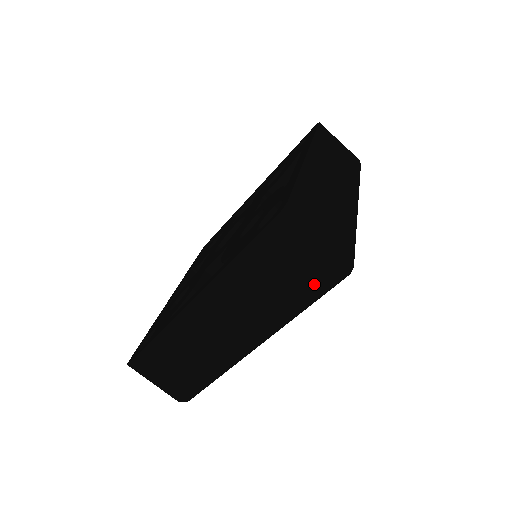
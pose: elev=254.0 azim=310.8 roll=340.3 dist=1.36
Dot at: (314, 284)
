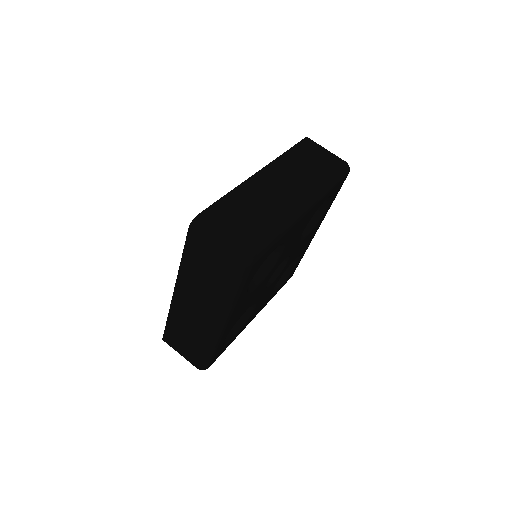
Dot at: (229, 274)
